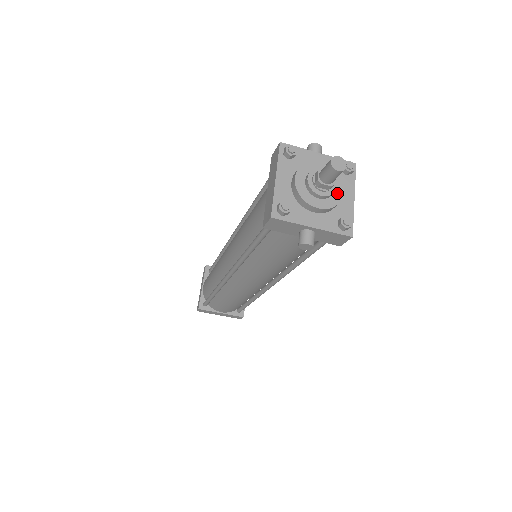
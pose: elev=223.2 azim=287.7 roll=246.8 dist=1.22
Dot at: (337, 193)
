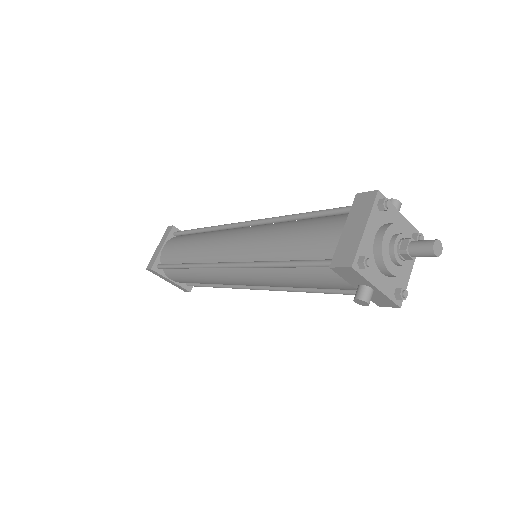
Dot at: (407, 263)
